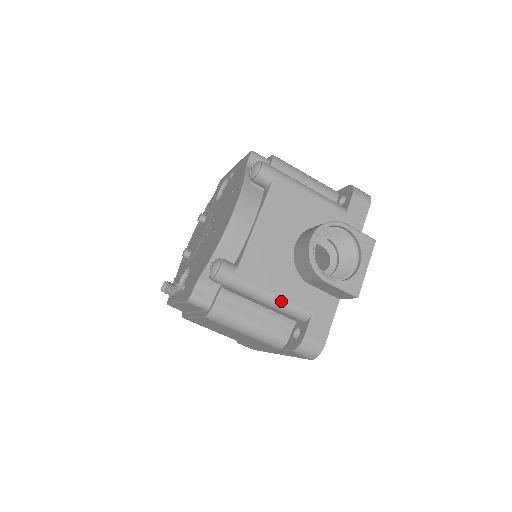
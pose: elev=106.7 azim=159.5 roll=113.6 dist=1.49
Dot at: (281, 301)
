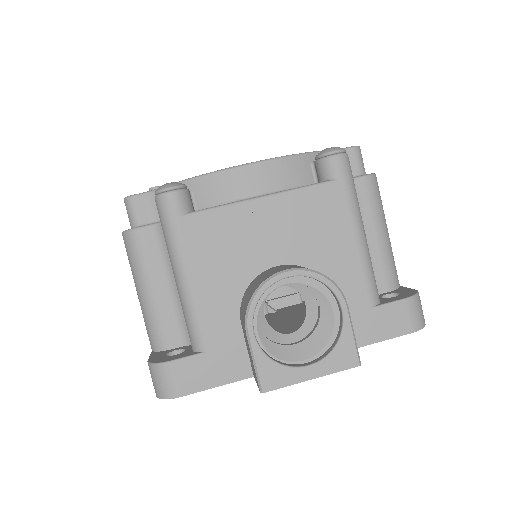
Dot at: (191, 298)
